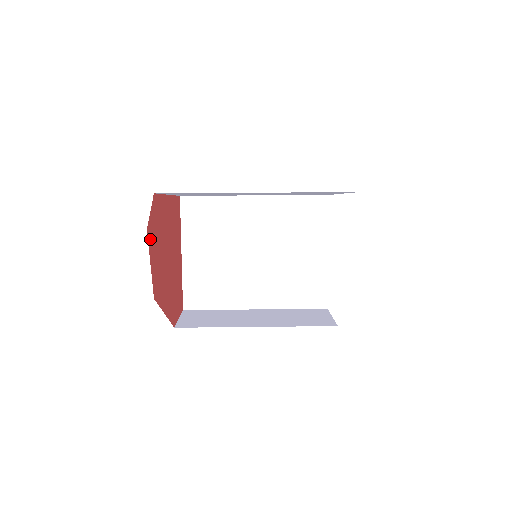
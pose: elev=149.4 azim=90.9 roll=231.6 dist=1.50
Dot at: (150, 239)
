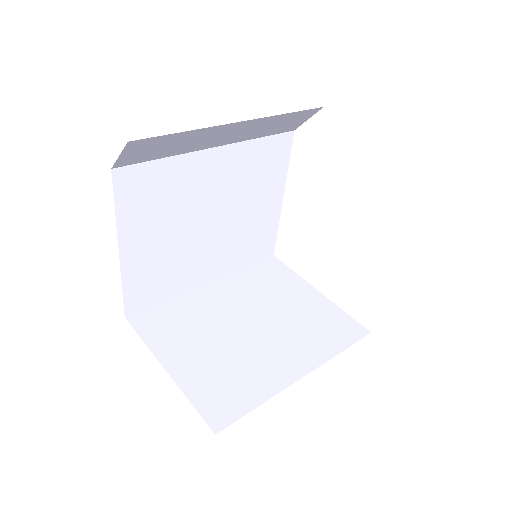
Dot at: occluded
